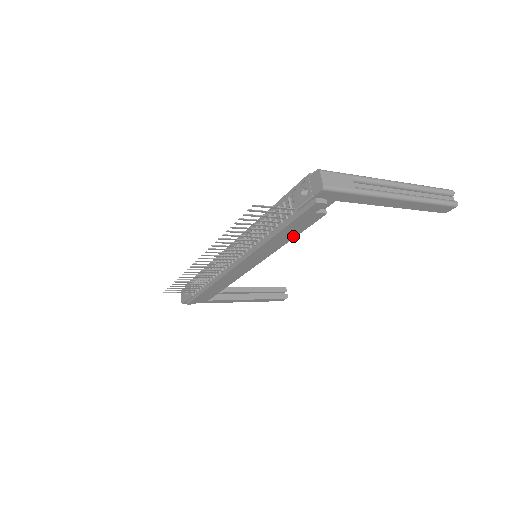
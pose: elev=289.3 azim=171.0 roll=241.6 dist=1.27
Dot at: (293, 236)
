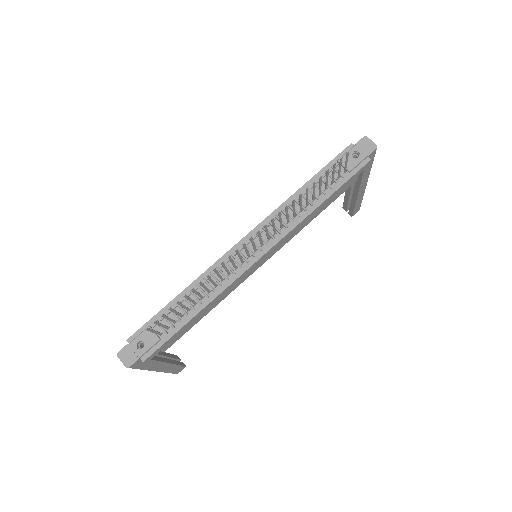
Dot at: (323, 209)
